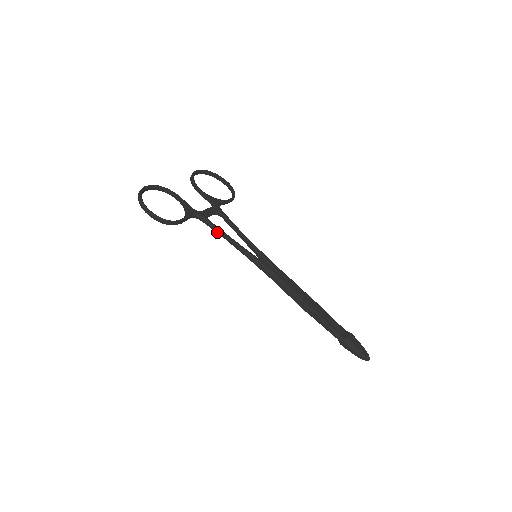
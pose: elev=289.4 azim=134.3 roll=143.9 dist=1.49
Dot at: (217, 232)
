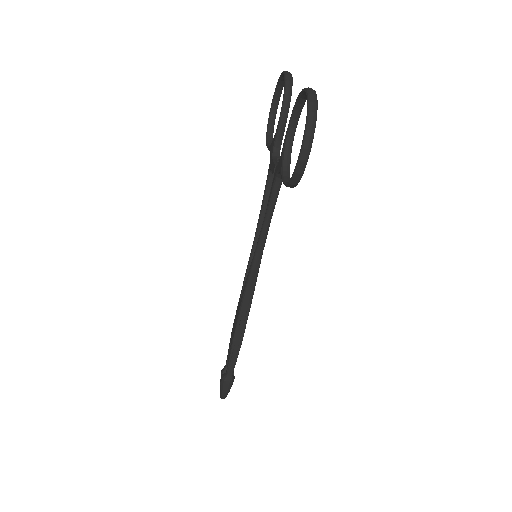
Dot at: (271, 208)
